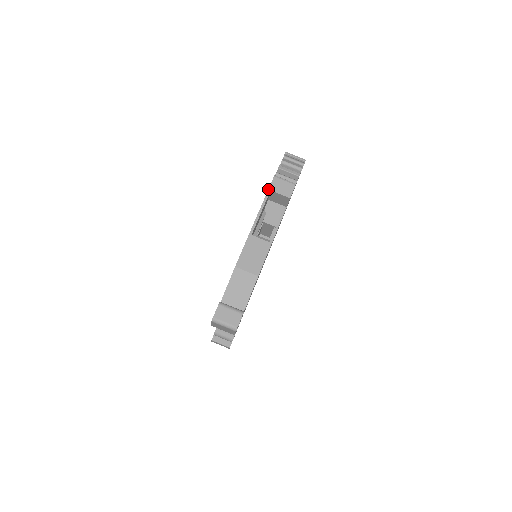
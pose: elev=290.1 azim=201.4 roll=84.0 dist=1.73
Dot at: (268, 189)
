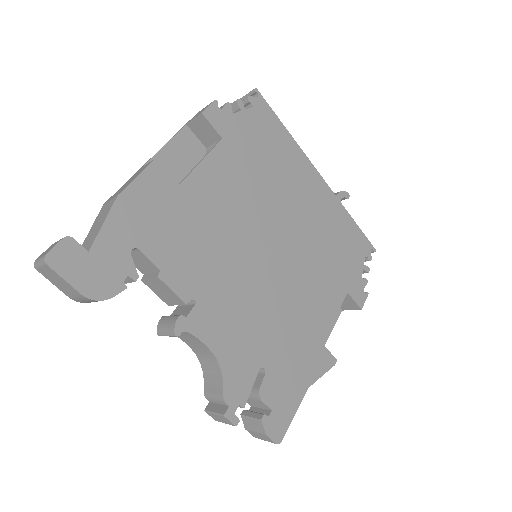
Dot at: (184, 125)
